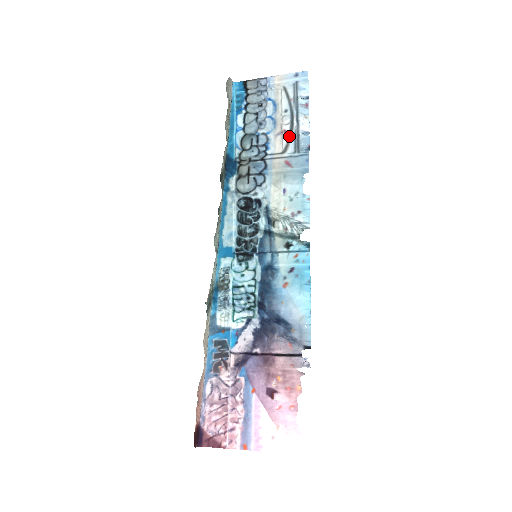
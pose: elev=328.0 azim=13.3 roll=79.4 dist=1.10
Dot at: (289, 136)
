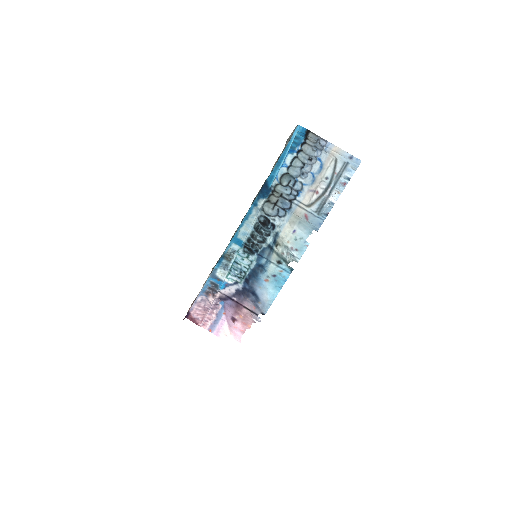
Dot at: (318, 198)
